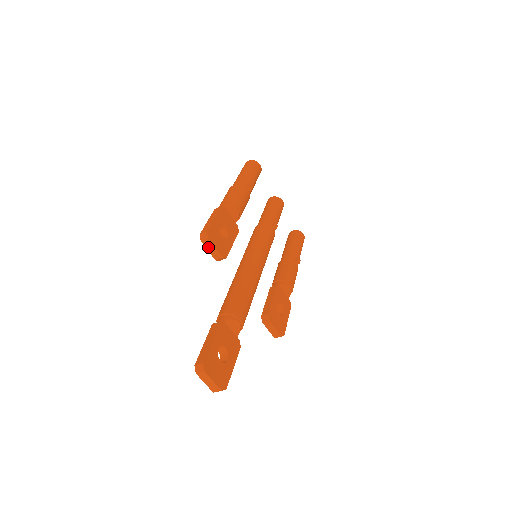
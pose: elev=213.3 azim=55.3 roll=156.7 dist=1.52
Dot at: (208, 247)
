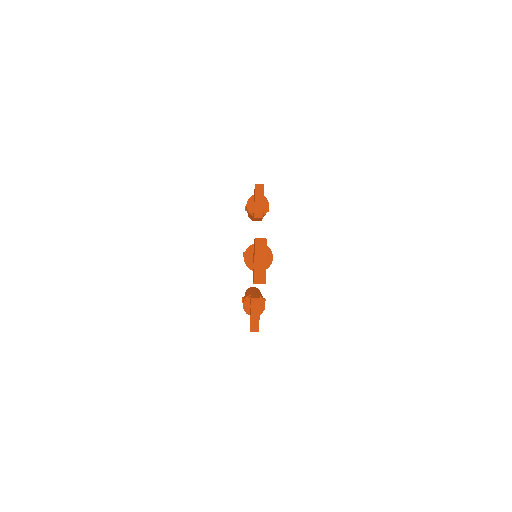
Dot at: (257, 197)
